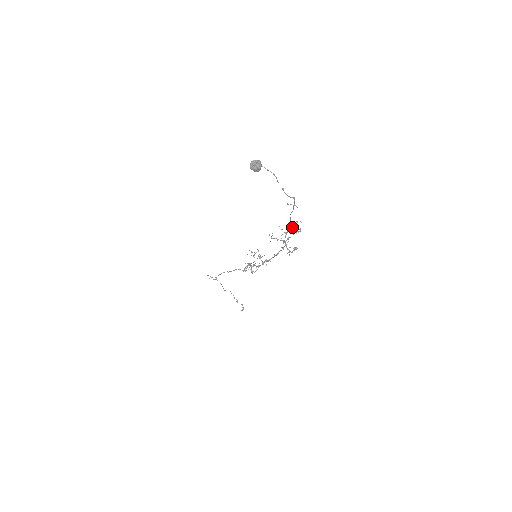
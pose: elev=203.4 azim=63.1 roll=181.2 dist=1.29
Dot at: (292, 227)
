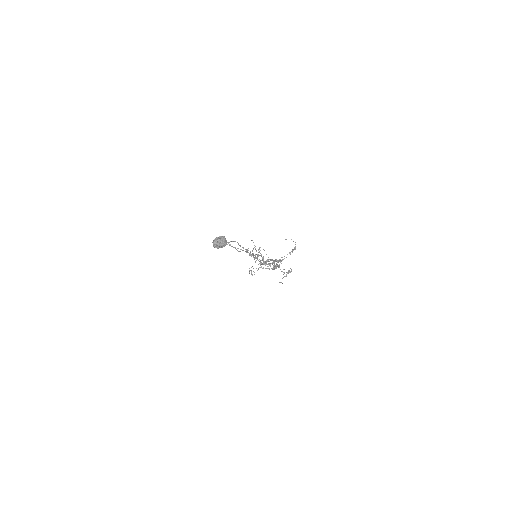
Dot at: (281, 260)
